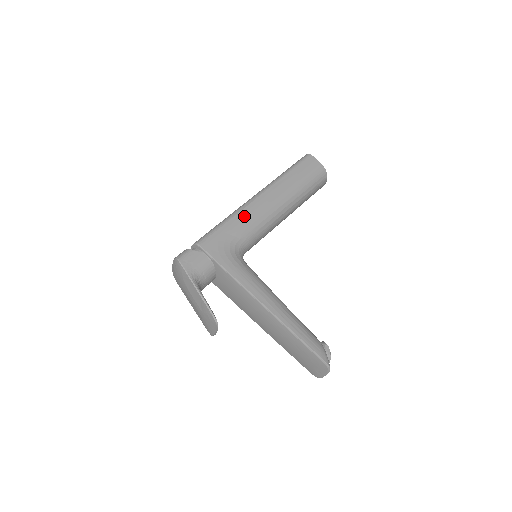
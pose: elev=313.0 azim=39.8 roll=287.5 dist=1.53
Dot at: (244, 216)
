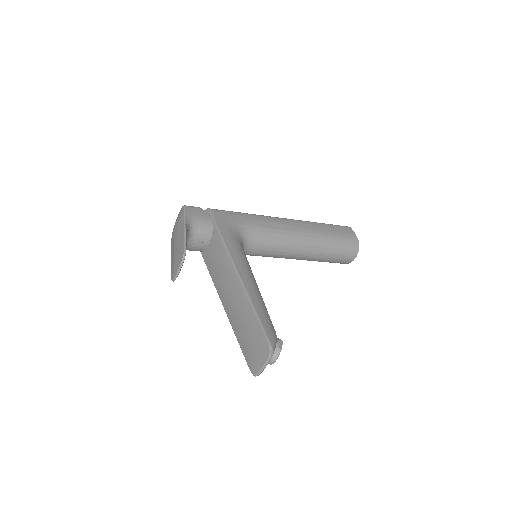
Dot at: (263, 220)
